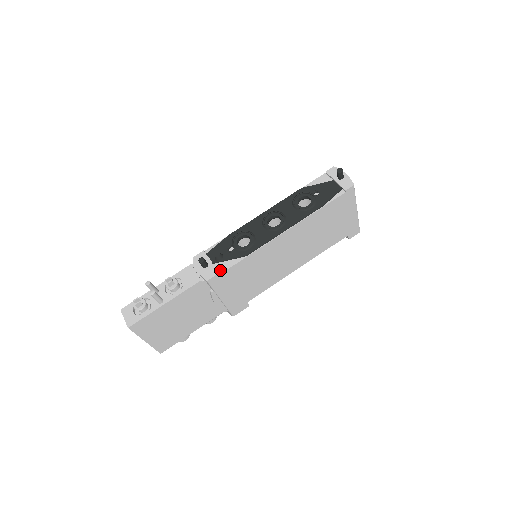
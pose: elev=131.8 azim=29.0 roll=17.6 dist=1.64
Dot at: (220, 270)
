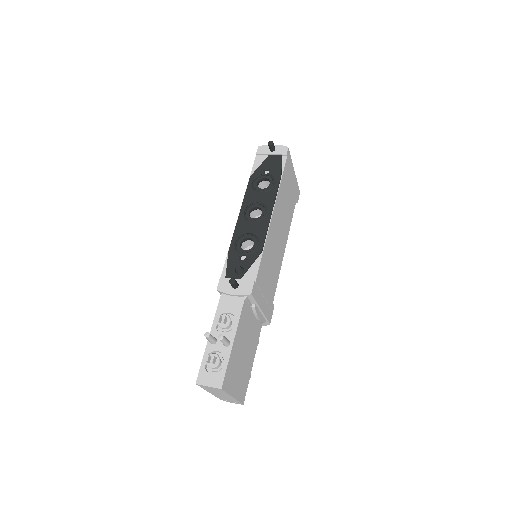
Dot at: (252, 279)
